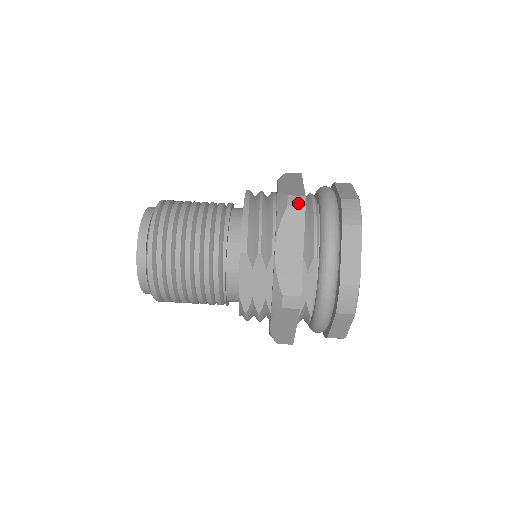
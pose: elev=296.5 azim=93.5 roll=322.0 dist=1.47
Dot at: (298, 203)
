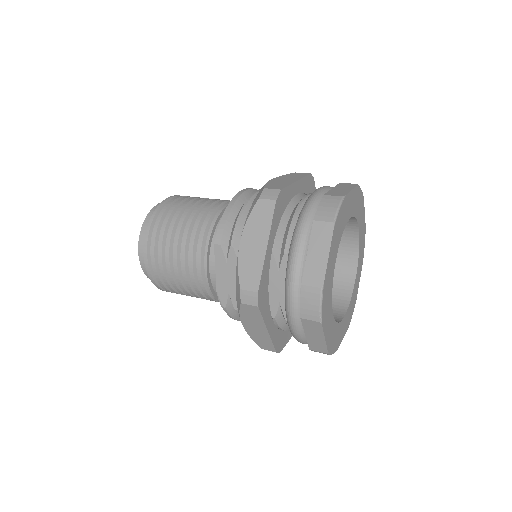
Dot at: (270, 196)
